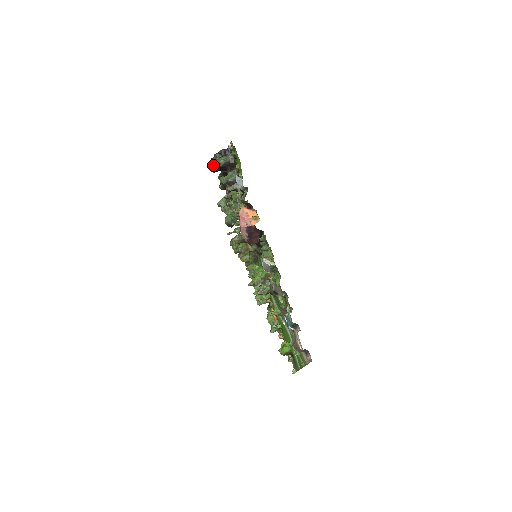
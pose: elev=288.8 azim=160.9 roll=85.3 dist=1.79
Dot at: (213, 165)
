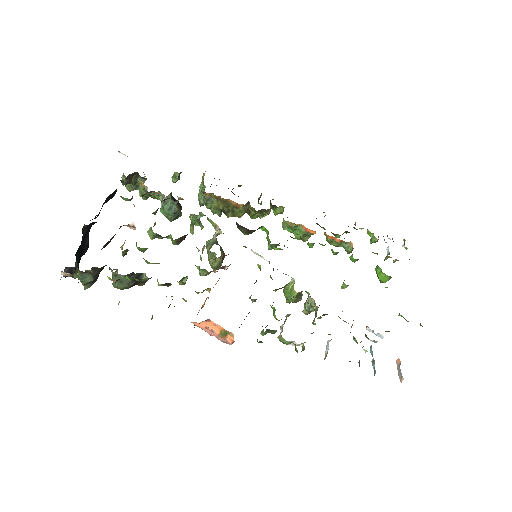
Dot at: occluded
